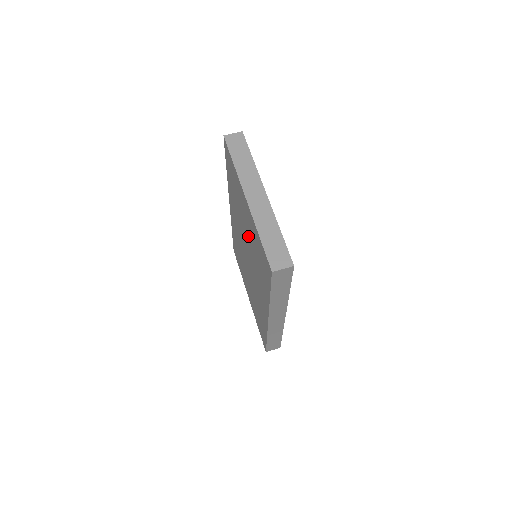
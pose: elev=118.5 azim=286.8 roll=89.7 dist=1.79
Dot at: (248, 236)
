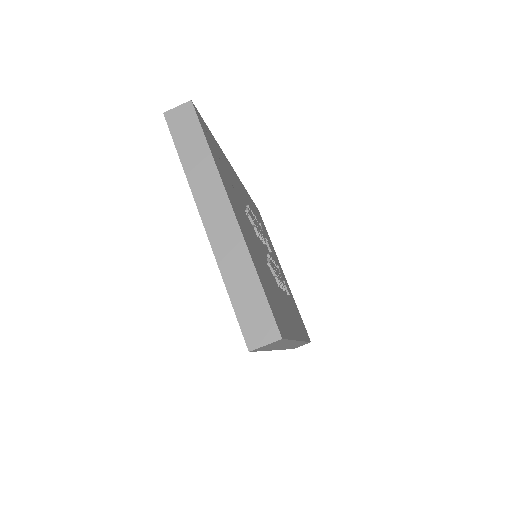
Dot at: occluded
